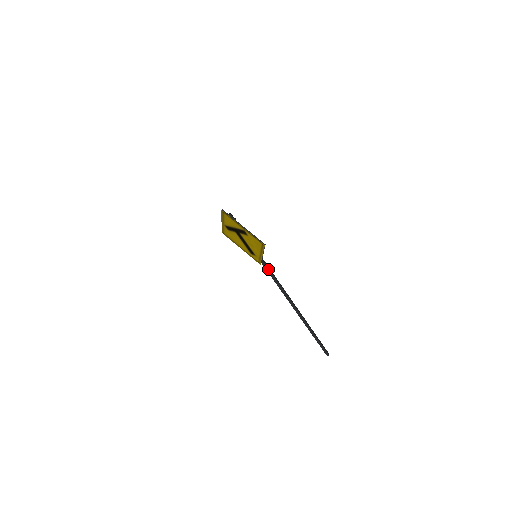
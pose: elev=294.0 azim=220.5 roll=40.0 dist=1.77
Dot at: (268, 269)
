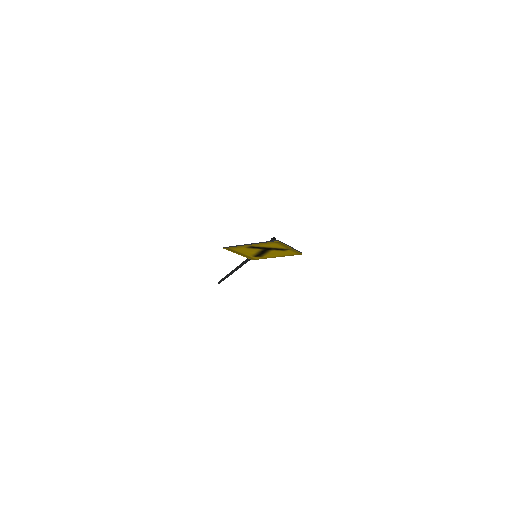
Dot at: occluded
